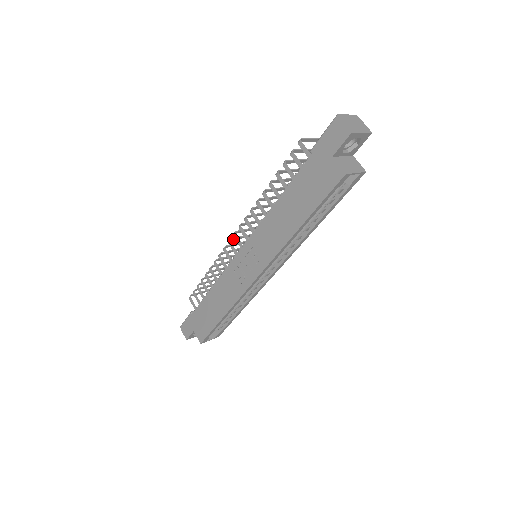
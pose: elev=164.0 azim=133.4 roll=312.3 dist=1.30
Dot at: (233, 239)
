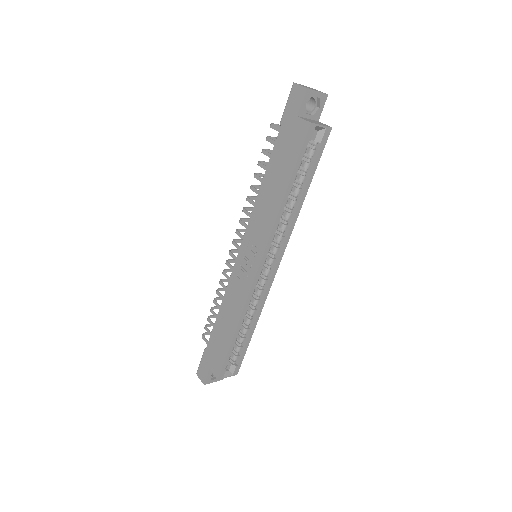
Dot at: (233, 251)
